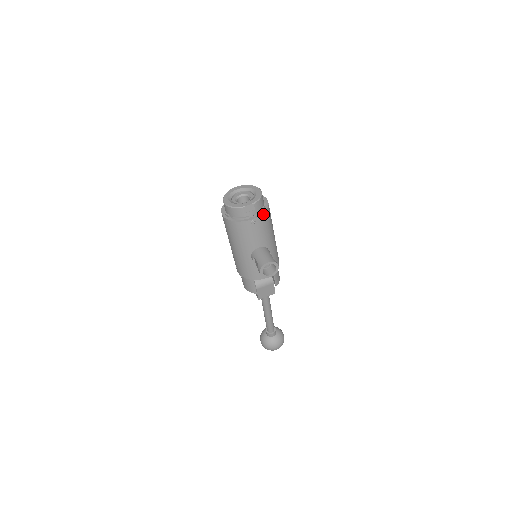
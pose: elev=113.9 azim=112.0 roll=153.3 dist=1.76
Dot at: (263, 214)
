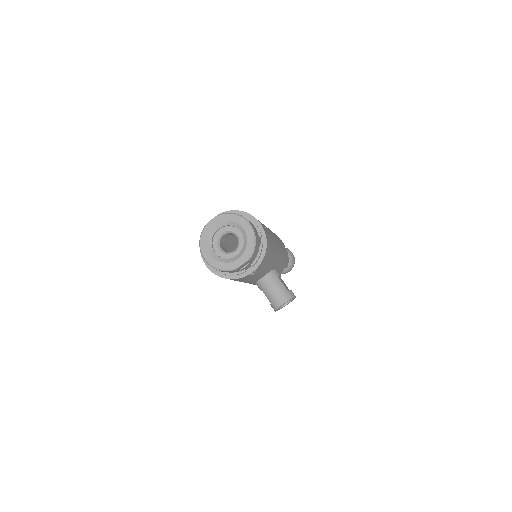
Dot at: (263, 258)
